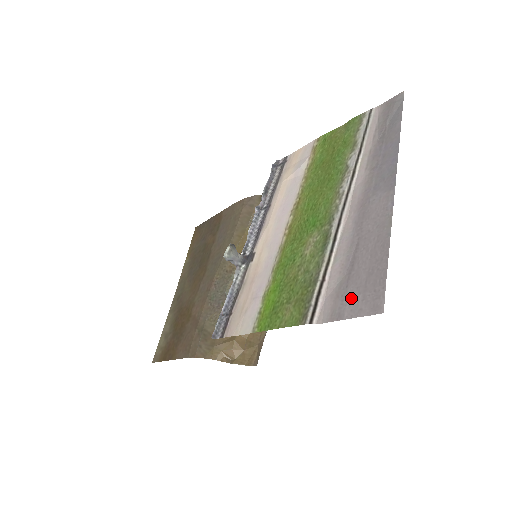
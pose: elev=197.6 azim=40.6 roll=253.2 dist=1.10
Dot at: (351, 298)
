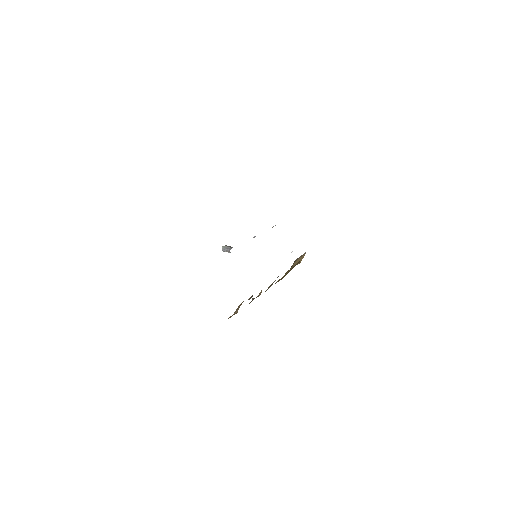
Dot at: occluded
